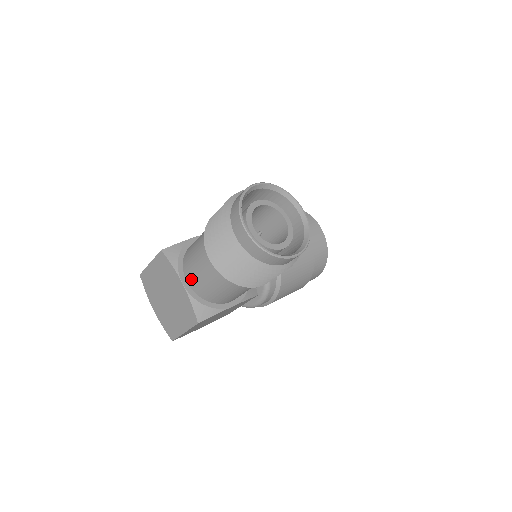
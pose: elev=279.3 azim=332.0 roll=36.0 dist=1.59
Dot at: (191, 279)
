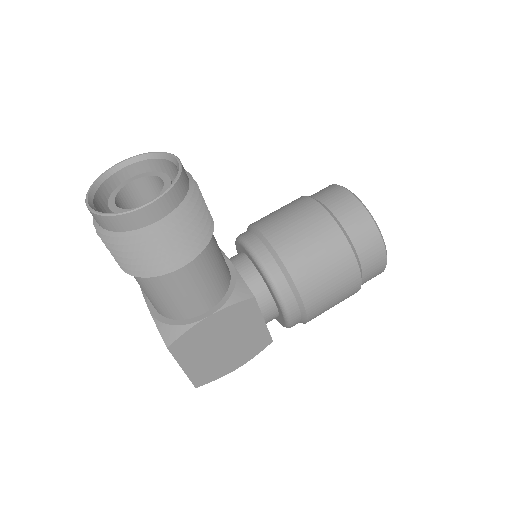
Dot at: (150, 301)
